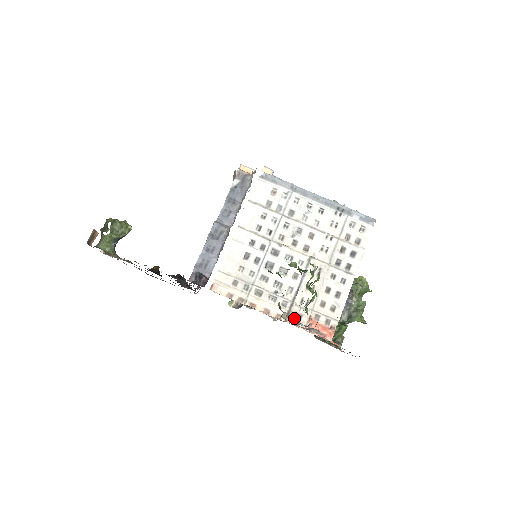
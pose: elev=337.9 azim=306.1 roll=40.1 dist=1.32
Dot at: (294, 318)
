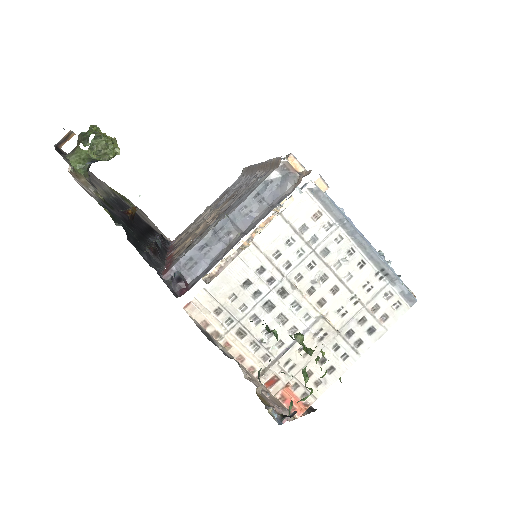
Dot at: (269, 379)
